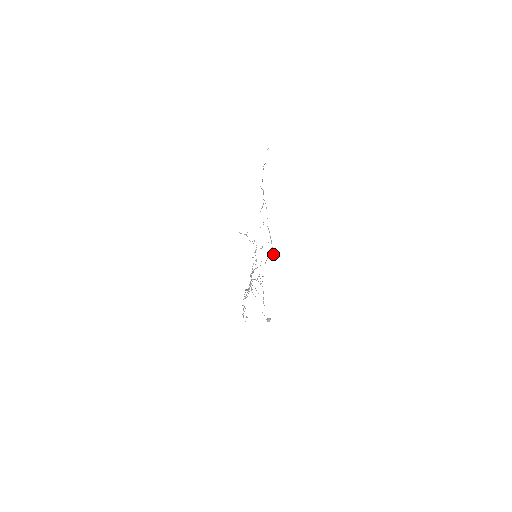
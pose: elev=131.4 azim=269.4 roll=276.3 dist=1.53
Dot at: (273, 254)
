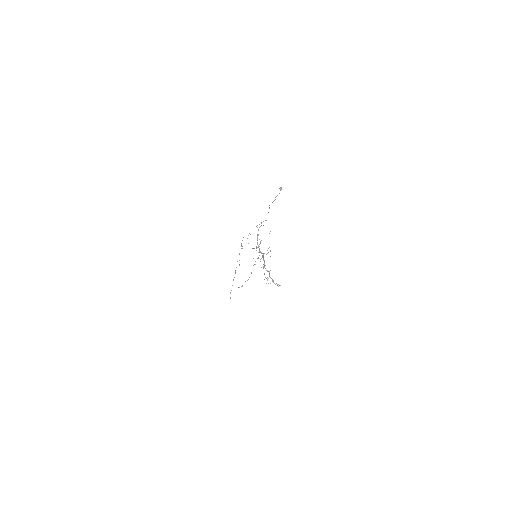
Dot at: occluded
